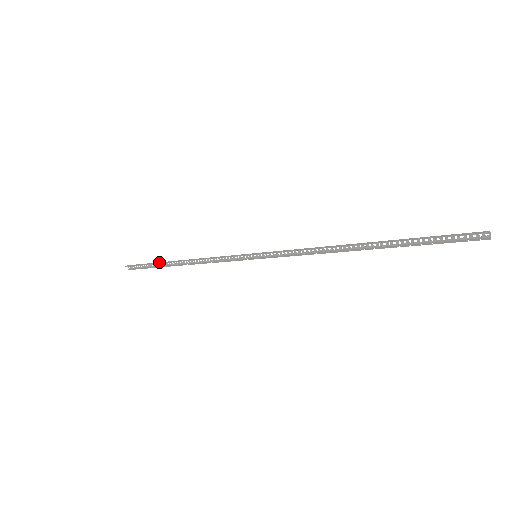
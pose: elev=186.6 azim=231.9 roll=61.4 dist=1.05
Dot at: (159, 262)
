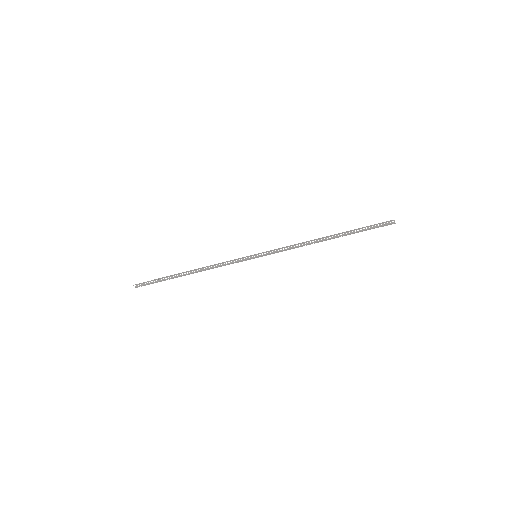
Dot at: (169, 276)
